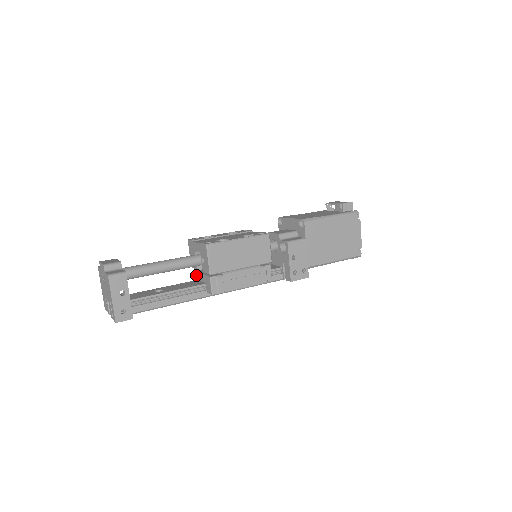
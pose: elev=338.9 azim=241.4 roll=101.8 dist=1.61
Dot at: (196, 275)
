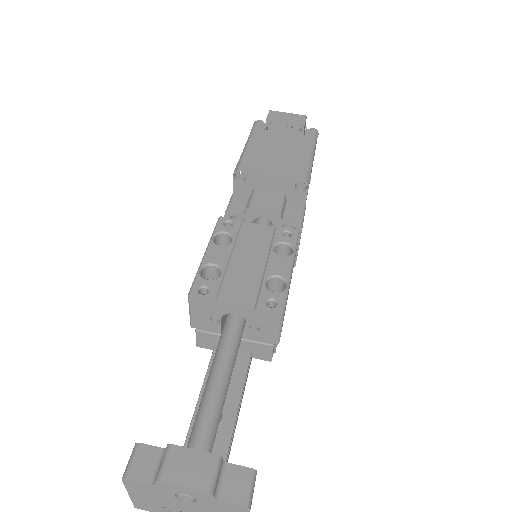
Dot at: (211, 338)
